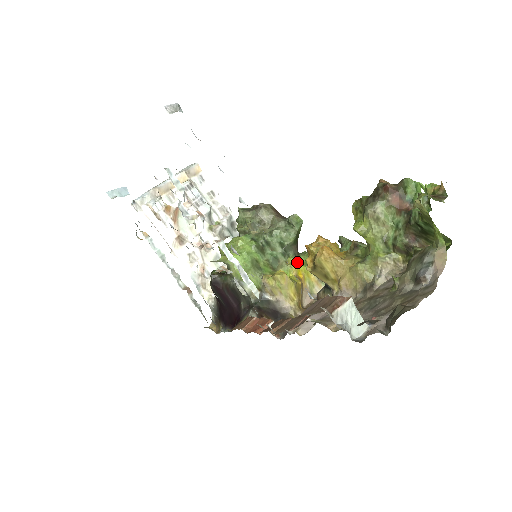
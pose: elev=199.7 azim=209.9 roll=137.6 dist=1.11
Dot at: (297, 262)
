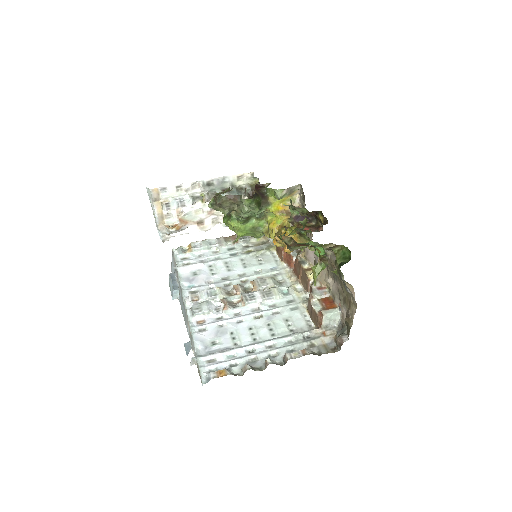
Dot at: (271, 205)
